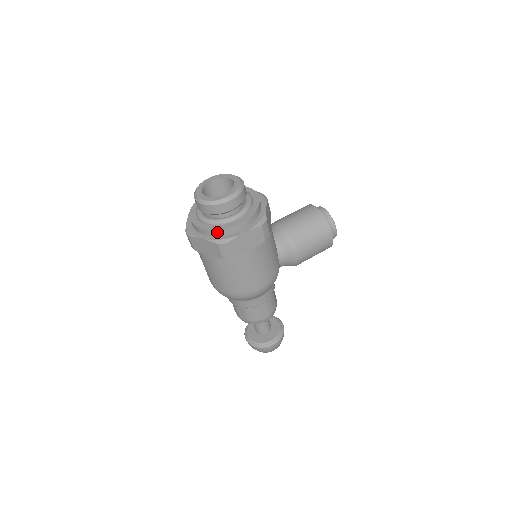
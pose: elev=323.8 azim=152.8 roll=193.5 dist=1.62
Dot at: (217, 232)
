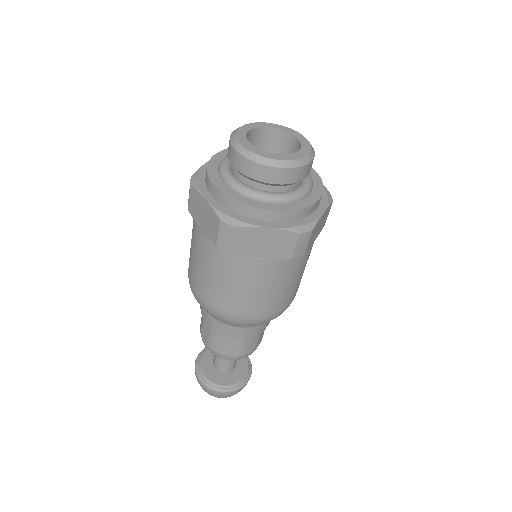
Dot at: (293, 214)
